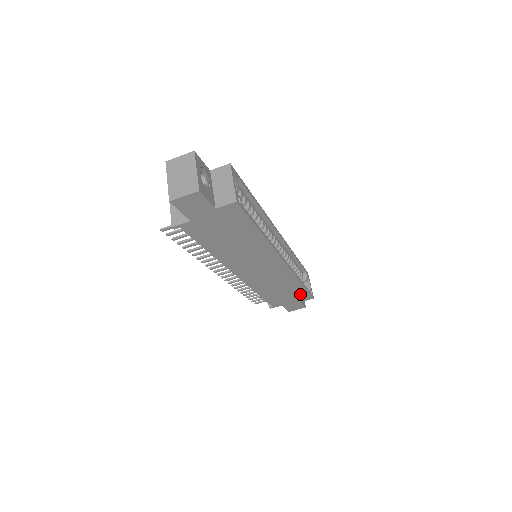
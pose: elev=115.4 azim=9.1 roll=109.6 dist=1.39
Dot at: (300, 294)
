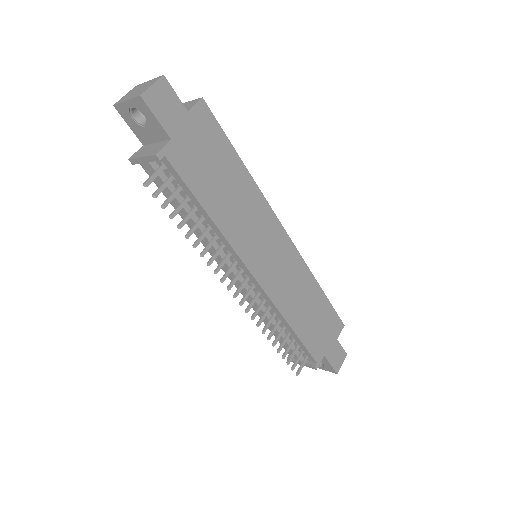
Dot at: (328, 317)
